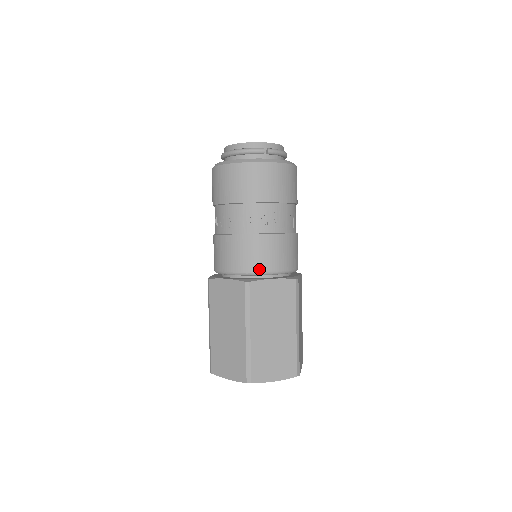
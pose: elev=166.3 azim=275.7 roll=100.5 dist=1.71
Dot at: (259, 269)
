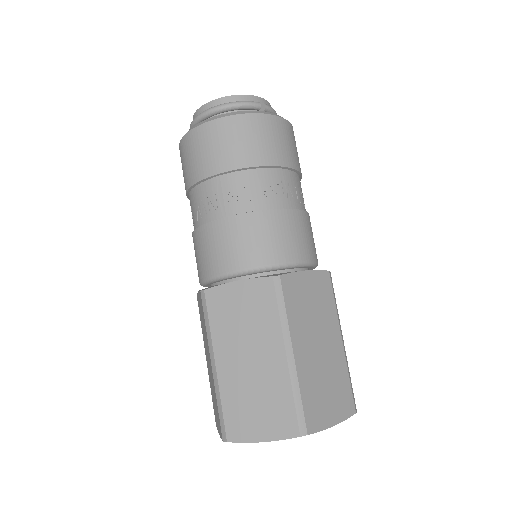
Dot at: (285, 258)
